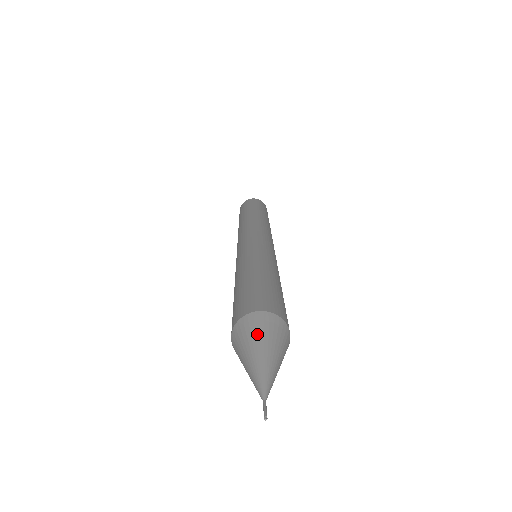
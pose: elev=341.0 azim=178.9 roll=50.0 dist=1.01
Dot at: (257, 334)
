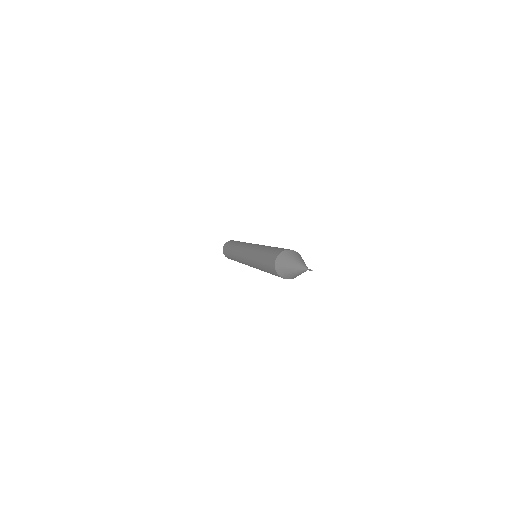
Dot at: (294, 255)
